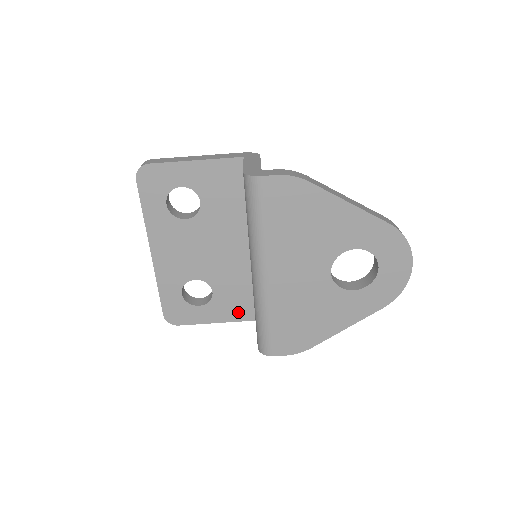
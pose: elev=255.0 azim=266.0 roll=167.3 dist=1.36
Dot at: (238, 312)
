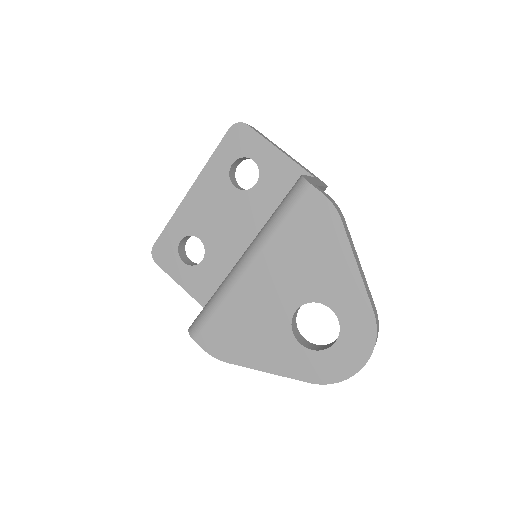
Dot at: (205, 294)
